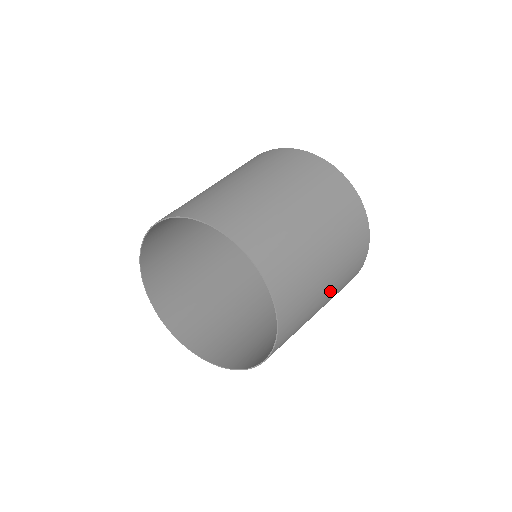
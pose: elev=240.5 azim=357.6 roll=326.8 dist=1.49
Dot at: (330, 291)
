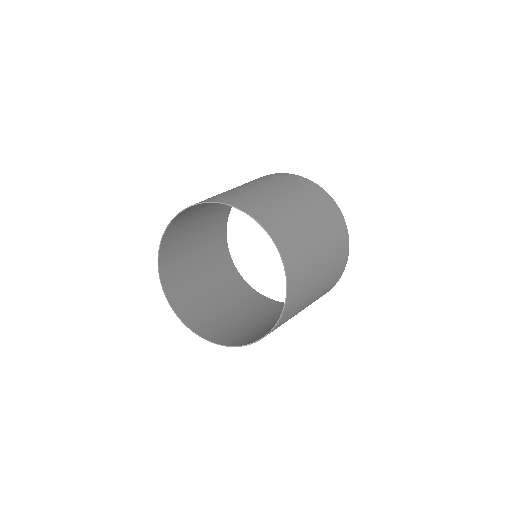
Dot at: (314, 222)
